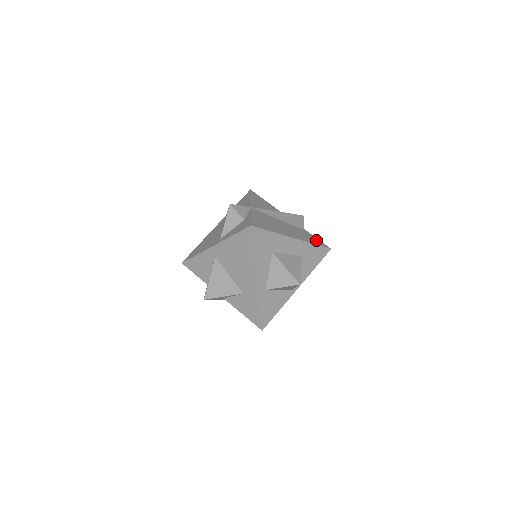
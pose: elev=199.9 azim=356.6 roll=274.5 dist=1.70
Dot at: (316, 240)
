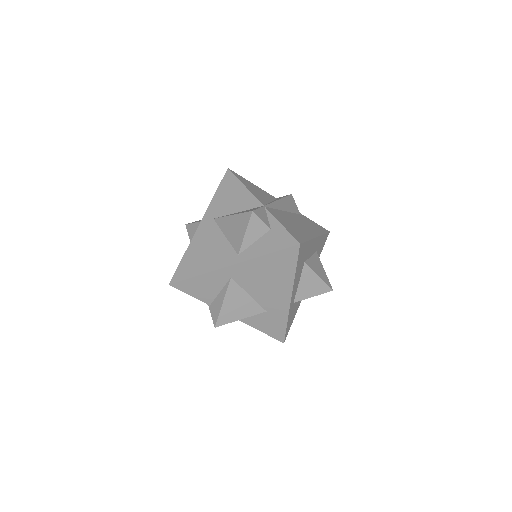
Dot at: (317, 226)
